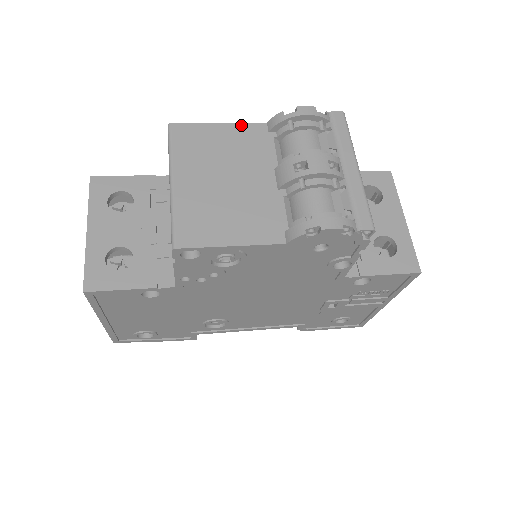
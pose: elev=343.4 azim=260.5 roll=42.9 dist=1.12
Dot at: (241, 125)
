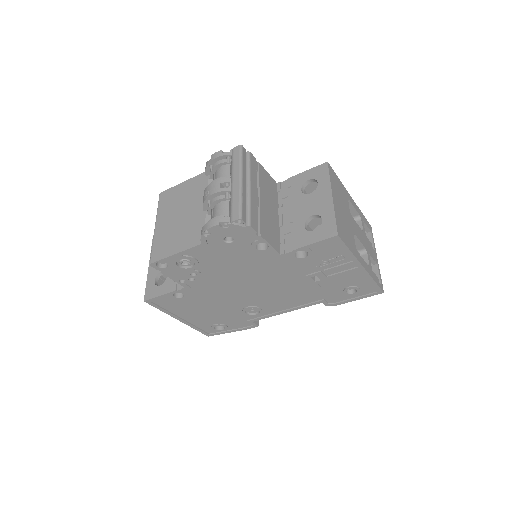
Dot at: (193, 179)
